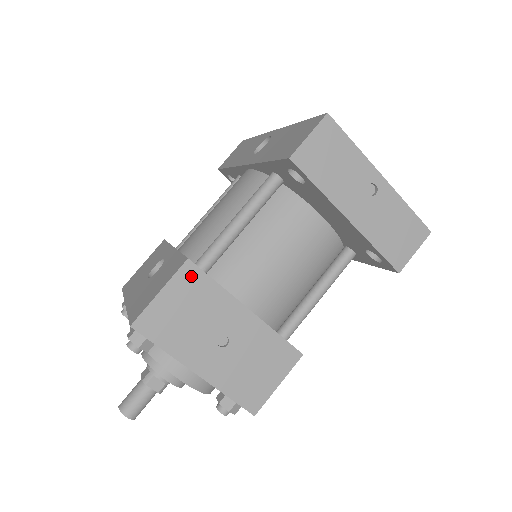
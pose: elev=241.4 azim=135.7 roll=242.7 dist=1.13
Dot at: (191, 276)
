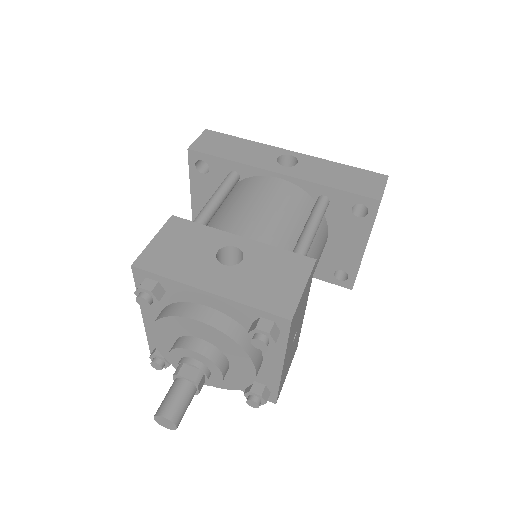
Dot at: (311, 276)
